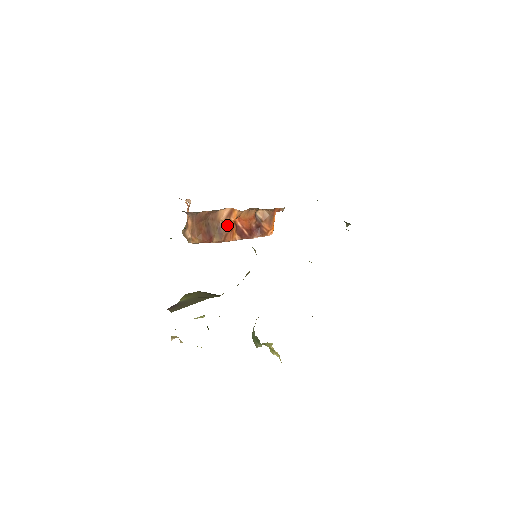
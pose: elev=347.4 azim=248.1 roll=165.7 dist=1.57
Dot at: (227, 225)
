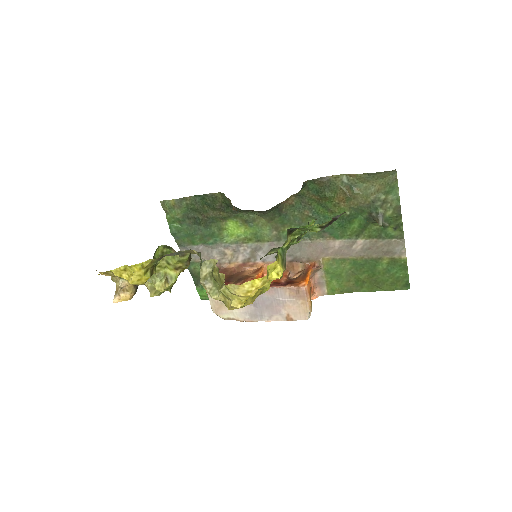
Dot at: occluded
